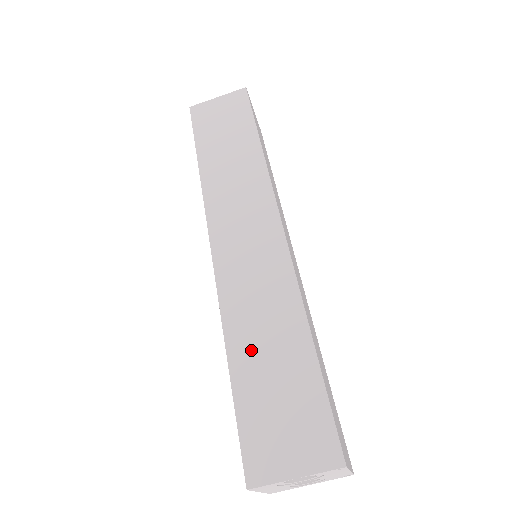
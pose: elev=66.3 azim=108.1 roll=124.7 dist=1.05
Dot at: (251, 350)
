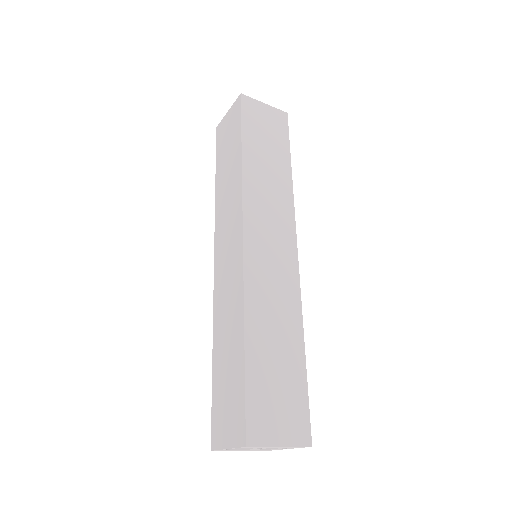
Dot at: (221, 348)
